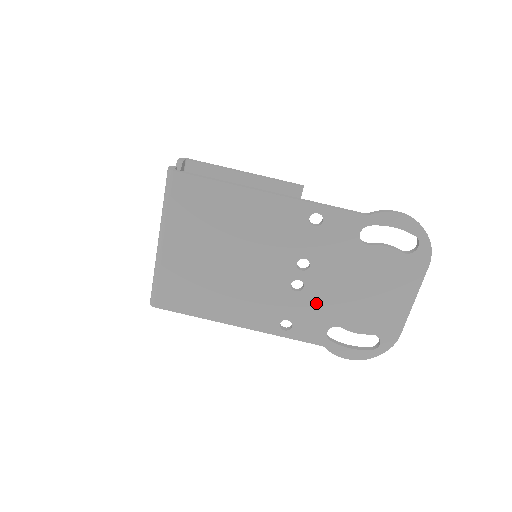
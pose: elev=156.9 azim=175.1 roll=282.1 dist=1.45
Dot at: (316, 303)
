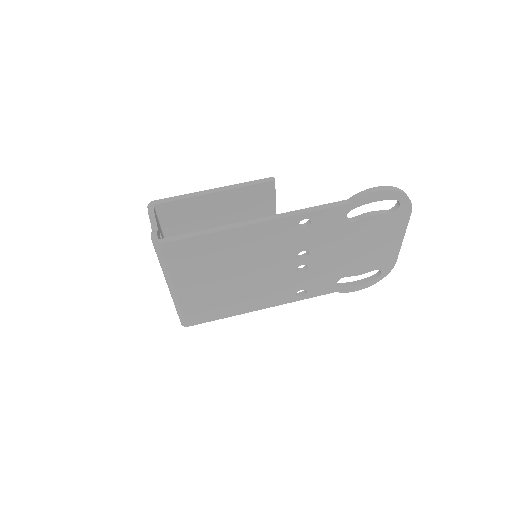
Dot at: (322, 272)
